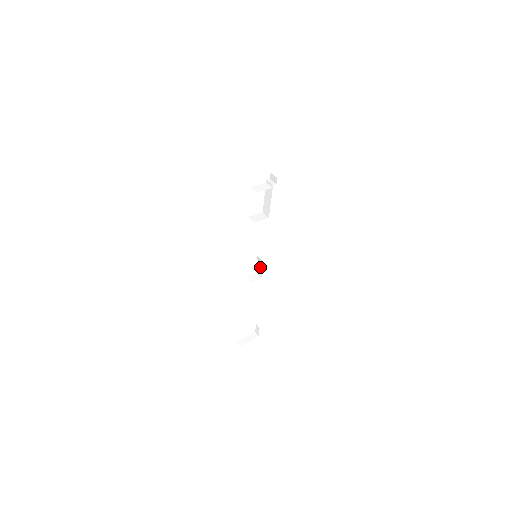
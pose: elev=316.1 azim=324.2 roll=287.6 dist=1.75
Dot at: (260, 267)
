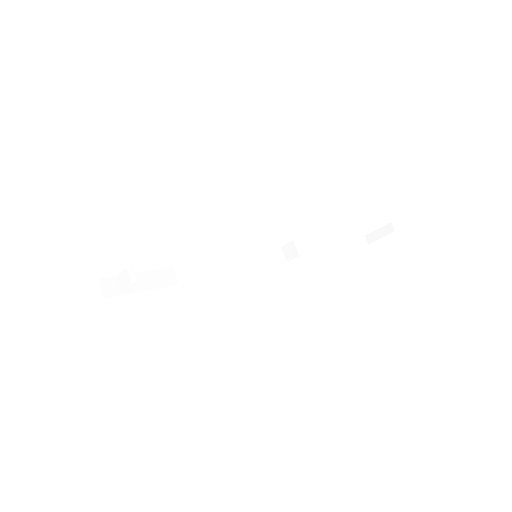
Dot at: occluded
